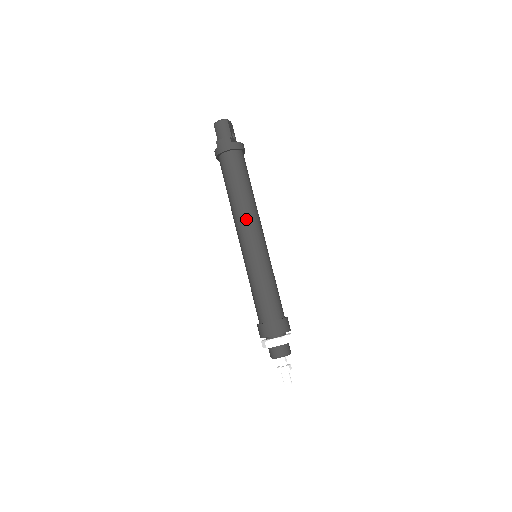
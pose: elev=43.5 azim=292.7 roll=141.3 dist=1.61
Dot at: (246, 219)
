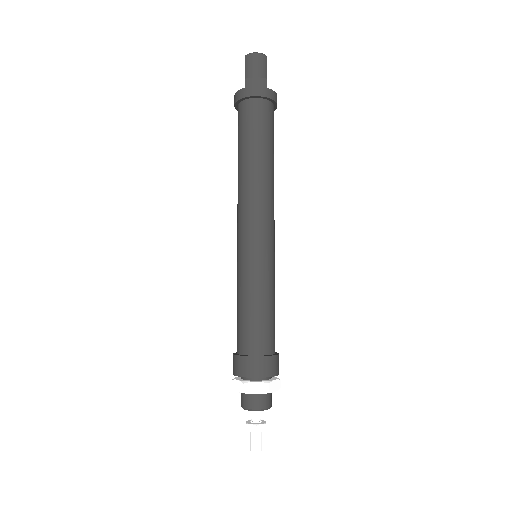
Dot at: (261, 200)
